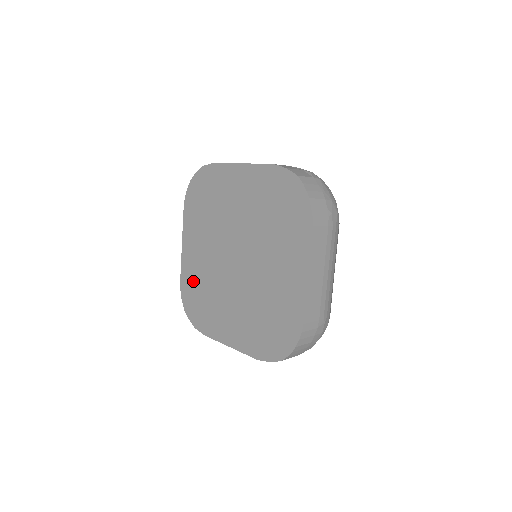
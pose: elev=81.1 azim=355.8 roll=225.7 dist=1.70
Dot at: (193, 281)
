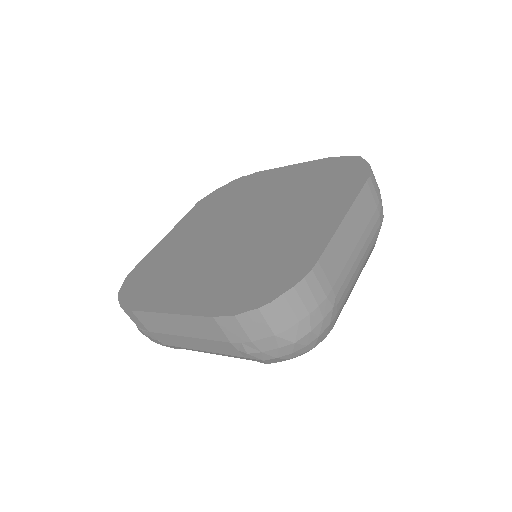
Dot at: (157, 260)
